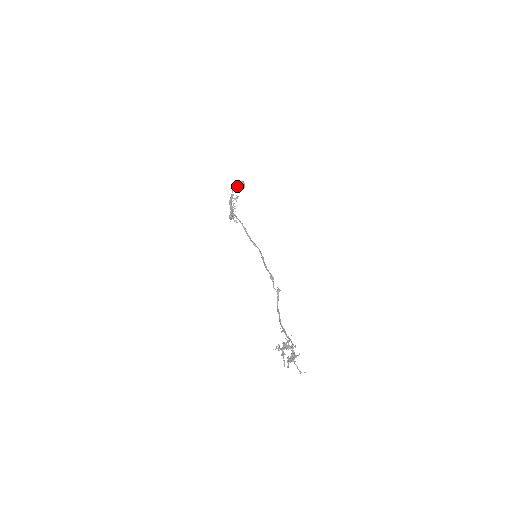
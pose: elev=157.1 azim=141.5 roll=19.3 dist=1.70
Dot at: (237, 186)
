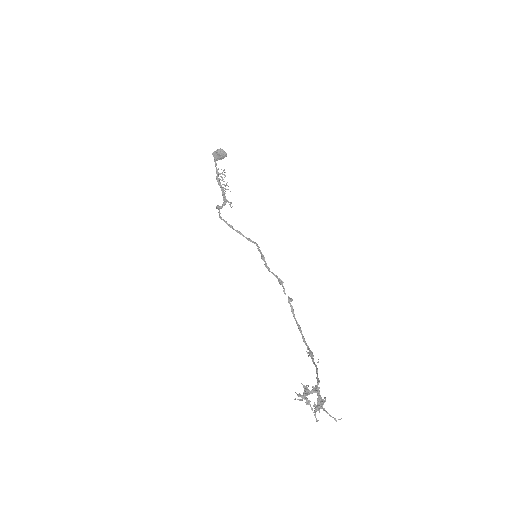
Dot at: (217, 158)
